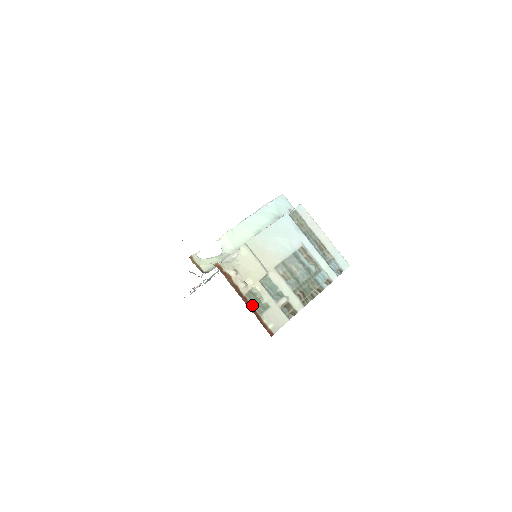
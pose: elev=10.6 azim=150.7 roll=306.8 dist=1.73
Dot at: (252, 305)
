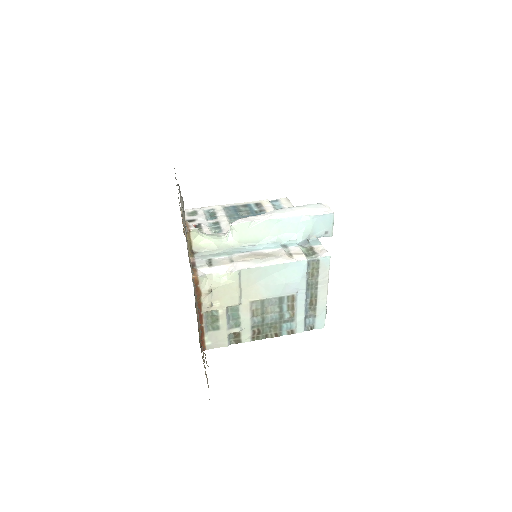
Dot at: (204, 322)
